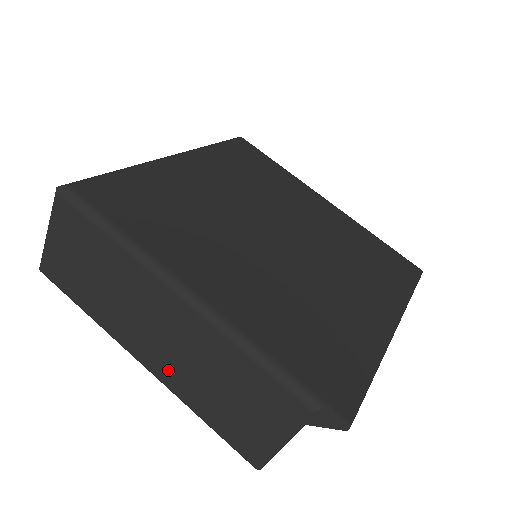
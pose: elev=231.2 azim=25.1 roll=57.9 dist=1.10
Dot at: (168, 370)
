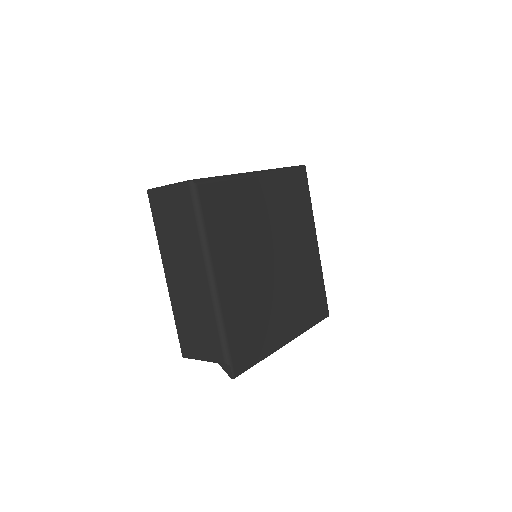
Dot at: (176, 292)
